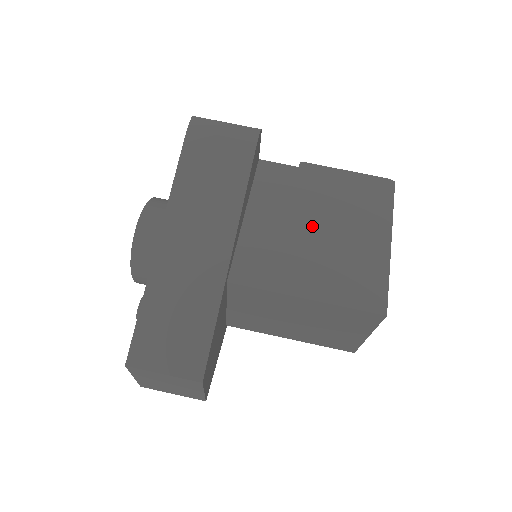
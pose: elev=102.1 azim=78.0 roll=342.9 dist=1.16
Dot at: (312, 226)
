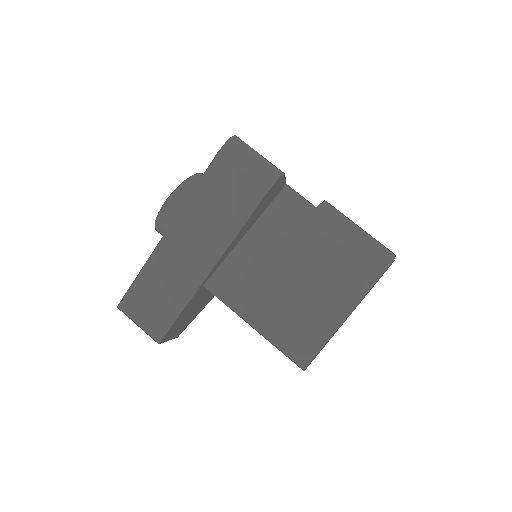
Dot at: (293, 270)
